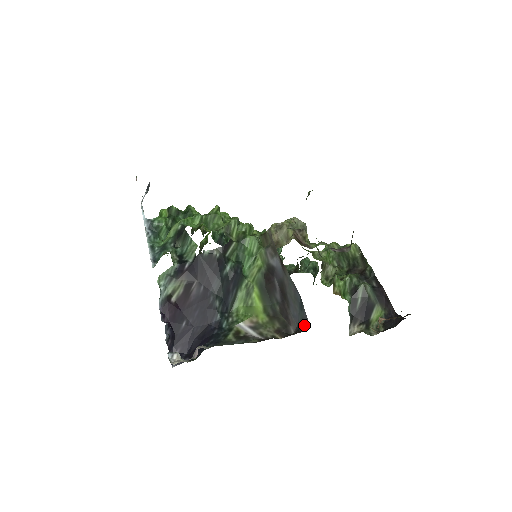
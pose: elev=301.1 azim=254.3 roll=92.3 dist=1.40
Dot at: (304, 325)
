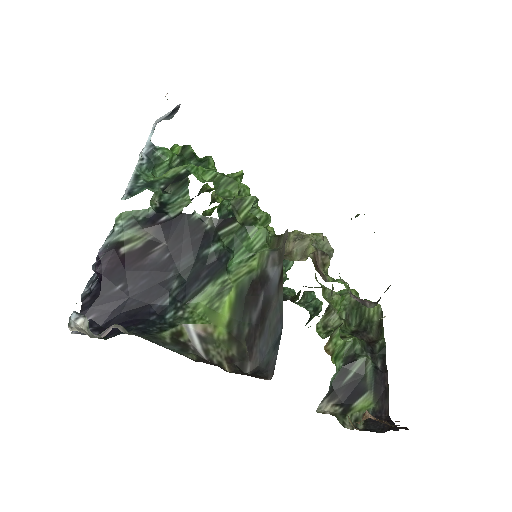
Dot at: (267, 370)
